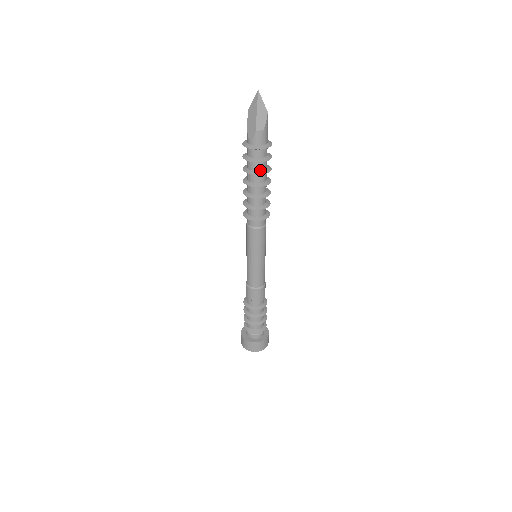
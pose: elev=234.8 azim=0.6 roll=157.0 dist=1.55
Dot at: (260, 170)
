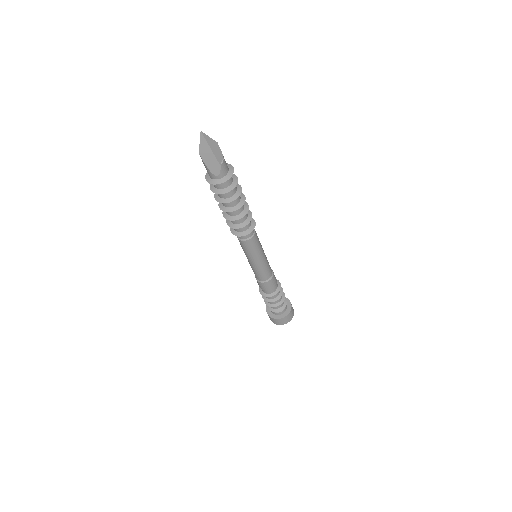
Dot at: (236, 191)
